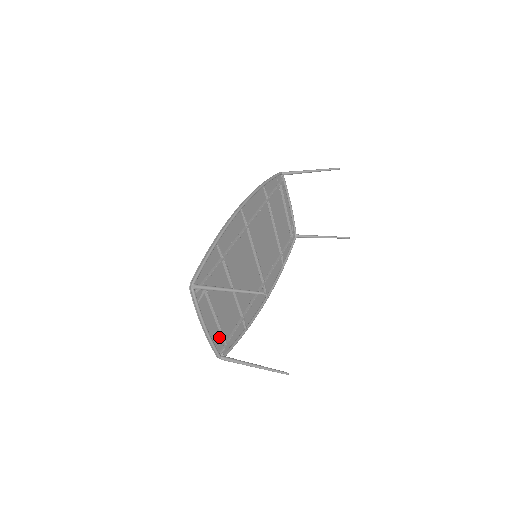
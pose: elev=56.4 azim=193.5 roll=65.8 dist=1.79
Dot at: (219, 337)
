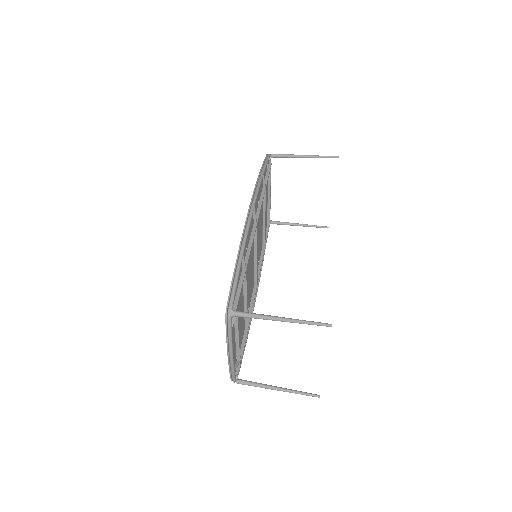
Dot at: (234, 359)
